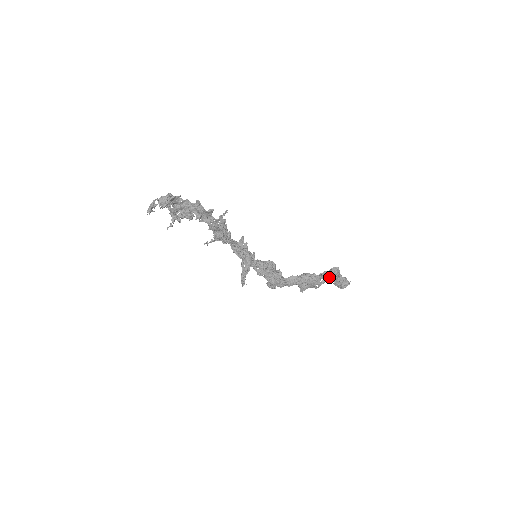
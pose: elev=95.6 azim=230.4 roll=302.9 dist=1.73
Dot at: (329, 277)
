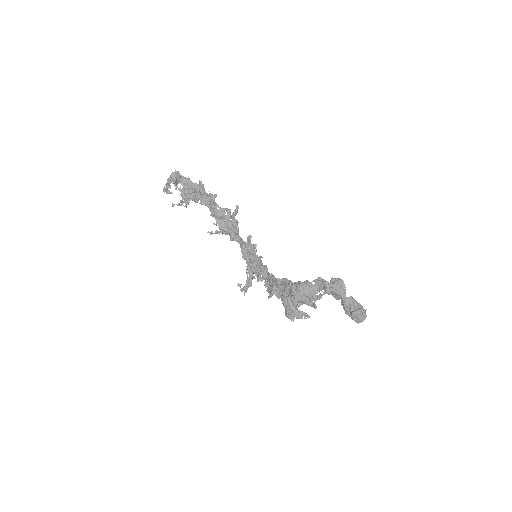
Dot at: (324, 288)
